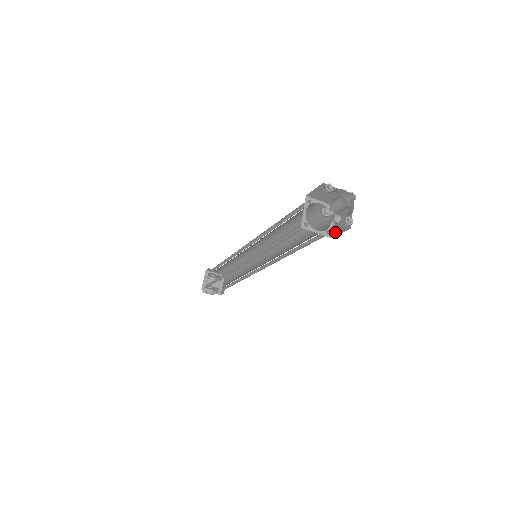
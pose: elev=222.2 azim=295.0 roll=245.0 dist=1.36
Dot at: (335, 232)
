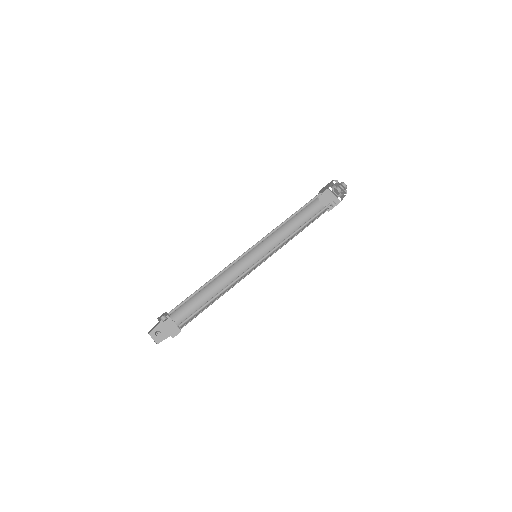
Dot at: occluded
